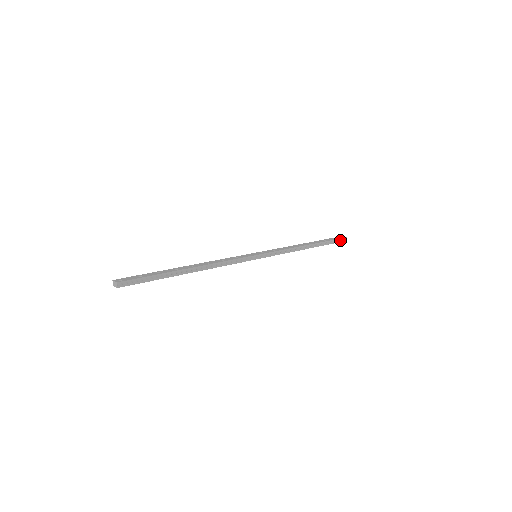
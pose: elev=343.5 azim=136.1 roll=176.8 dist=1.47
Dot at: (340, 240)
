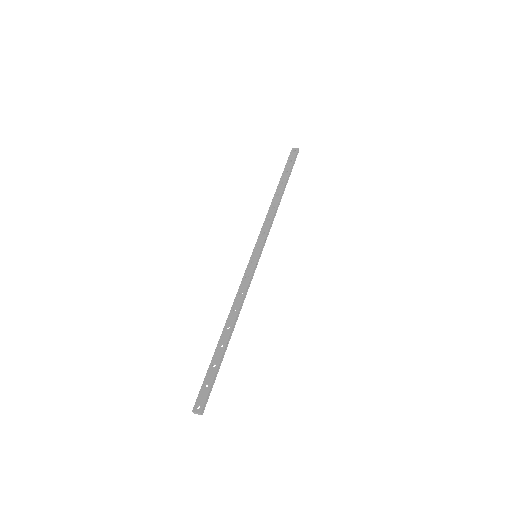
Dot at: (295, 157)
